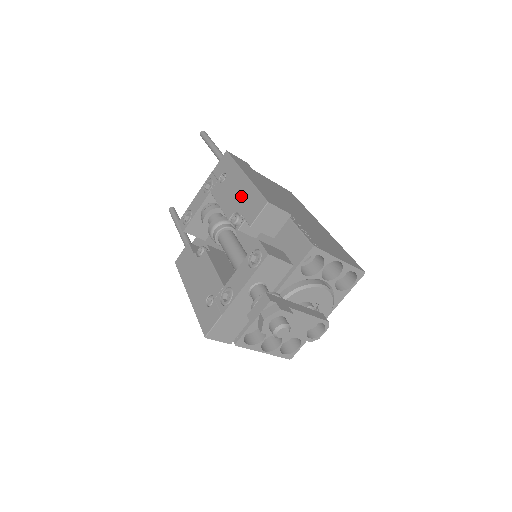
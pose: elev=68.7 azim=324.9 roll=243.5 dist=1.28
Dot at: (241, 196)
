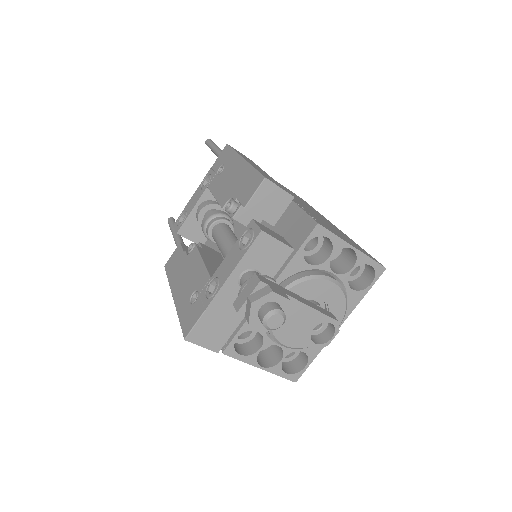
Dot at: (237, 181)
